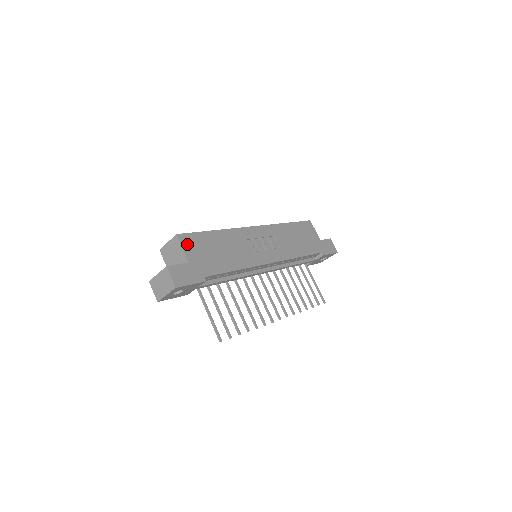
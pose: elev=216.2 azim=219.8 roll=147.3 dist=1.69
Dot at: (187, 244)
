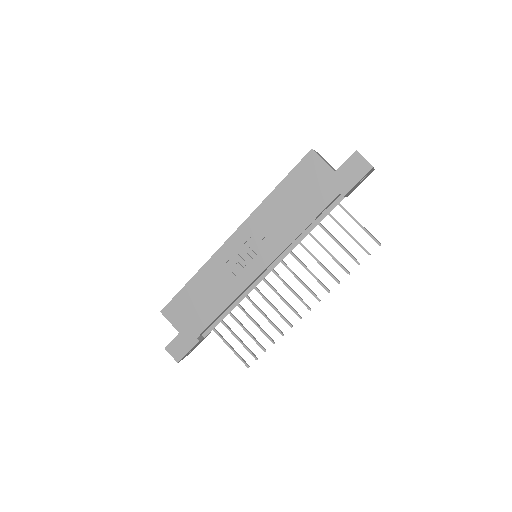
Dot at: (172, 315)
